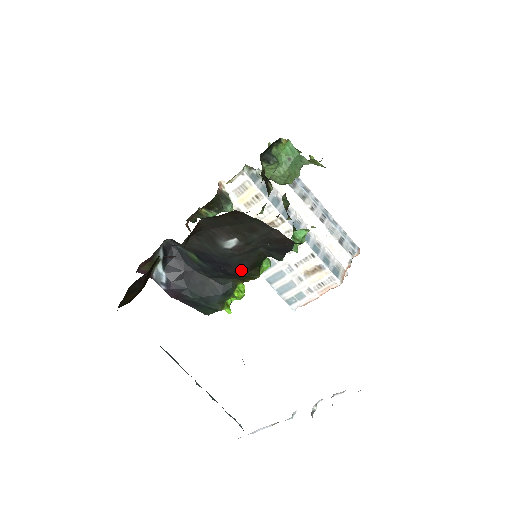
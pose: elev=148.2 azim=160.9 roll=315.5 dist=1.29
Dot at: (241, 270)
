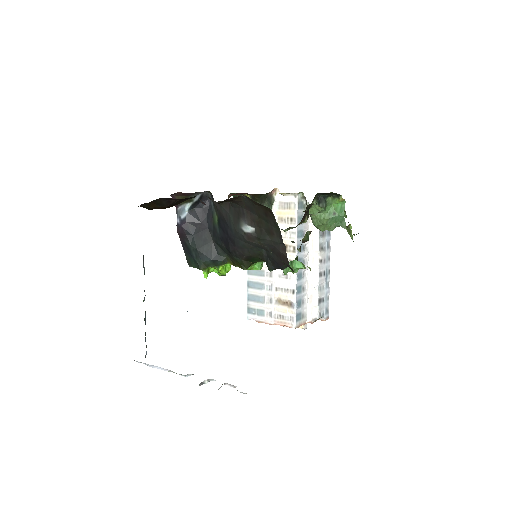
Dot at: (239, 254)
